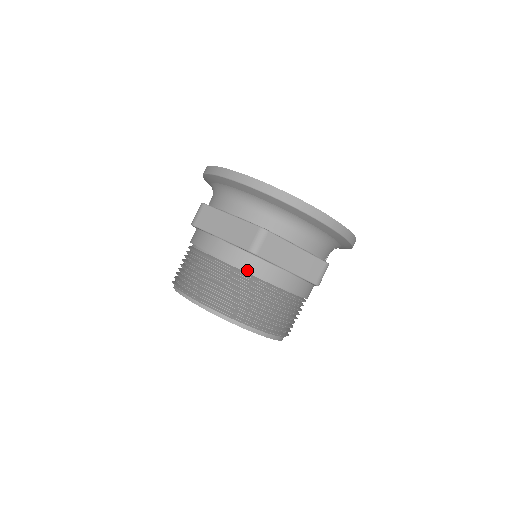
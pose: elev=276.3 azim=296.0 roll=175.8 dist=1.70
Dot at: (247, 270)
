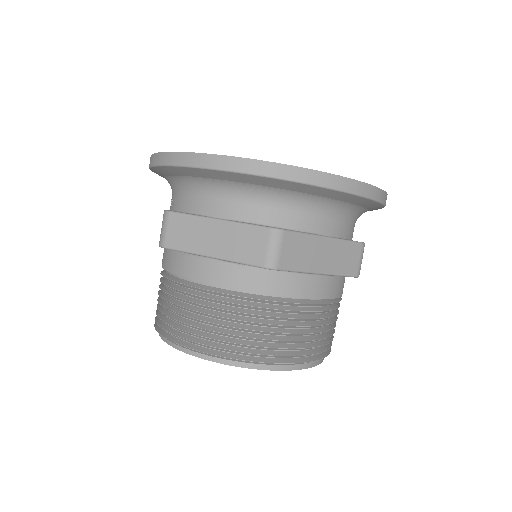
Dot at: (267, 293)
